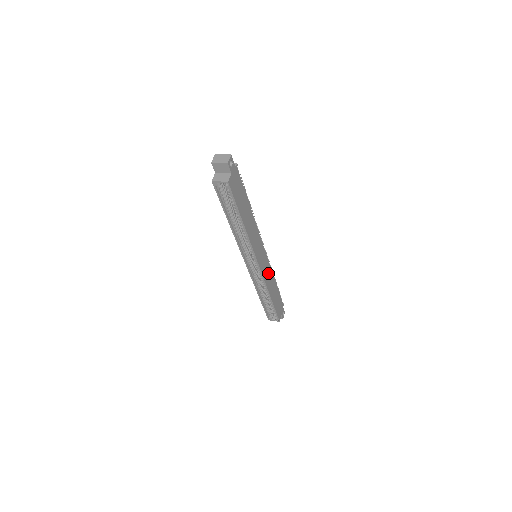
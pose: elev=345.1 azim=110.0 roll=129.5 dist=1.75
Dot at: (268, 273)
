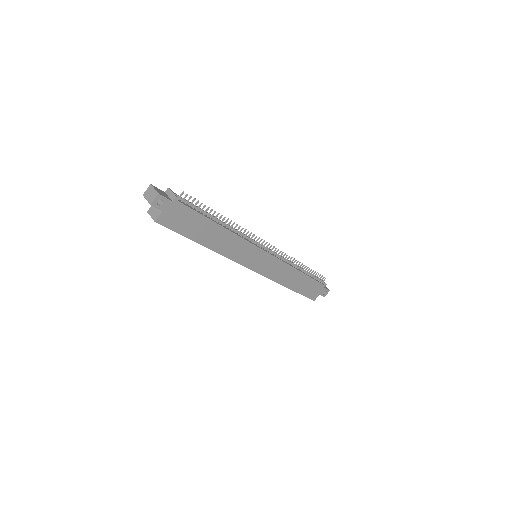
Dot at: (279, 269)
